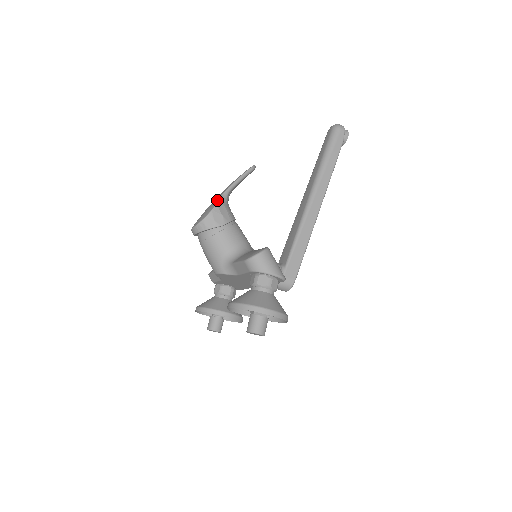
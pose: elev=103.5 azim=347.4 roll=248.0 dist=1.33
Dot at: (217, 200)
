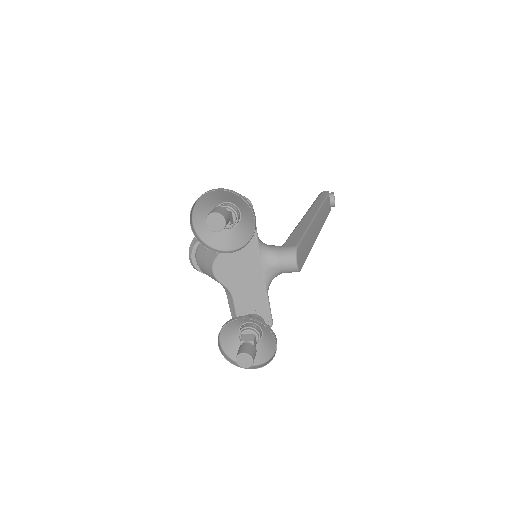
Dot at: occluded
